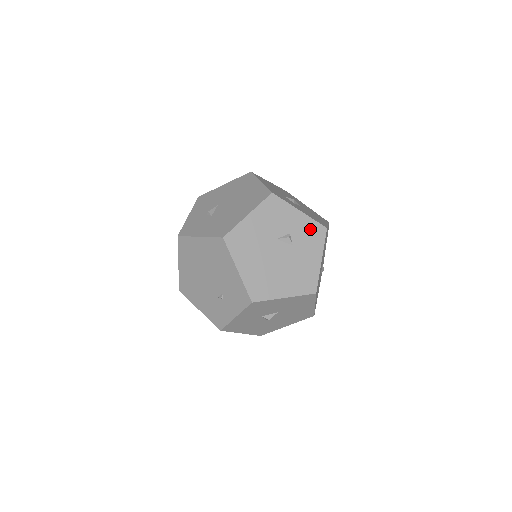
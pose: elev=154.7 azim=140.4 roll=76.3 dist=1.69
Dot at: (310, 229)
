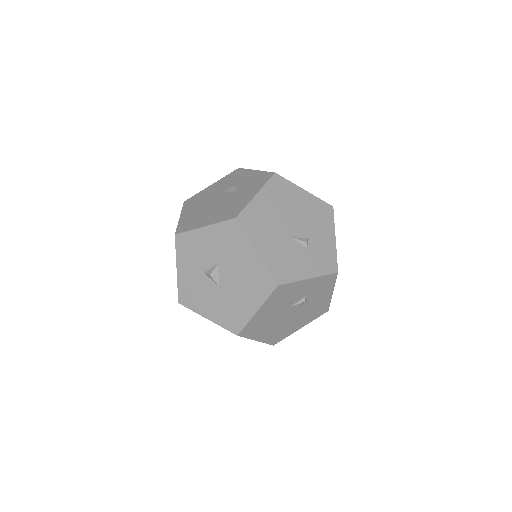
Dot at: (258, 178)
